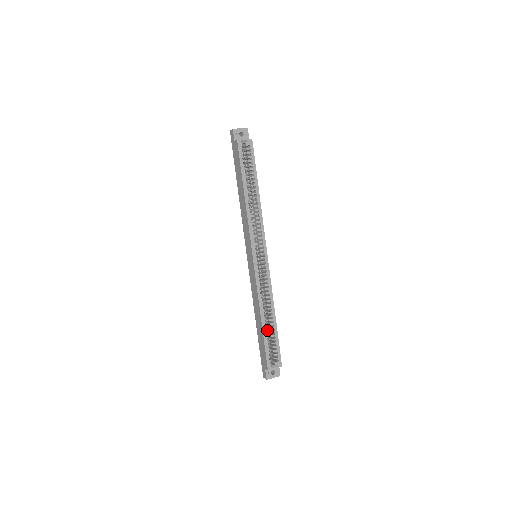
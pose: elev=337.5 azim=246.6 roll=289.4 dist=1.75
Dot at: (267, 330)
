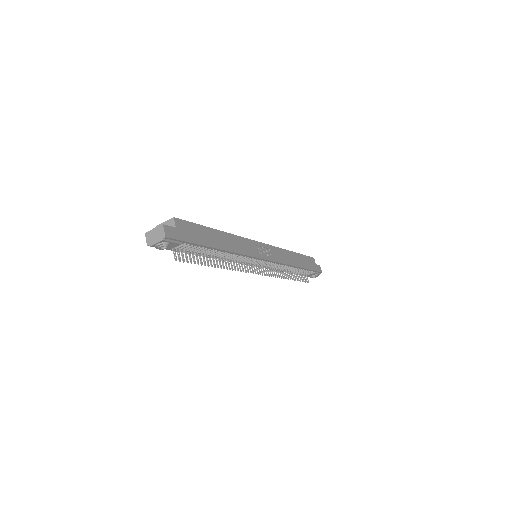
Dot at: occluded
